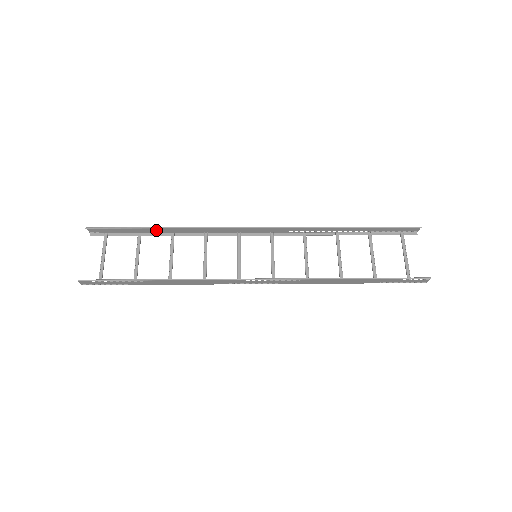
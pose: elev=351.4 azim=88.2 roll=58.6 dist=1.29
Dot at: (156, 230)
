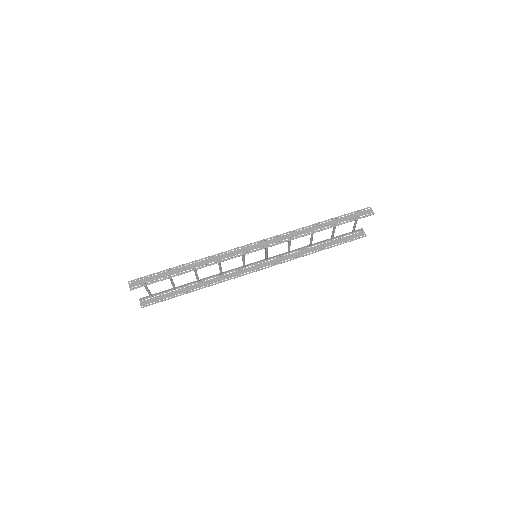
Dot at: (181, 269)
